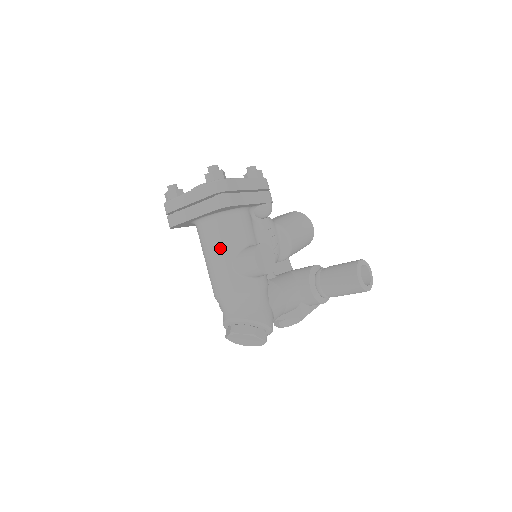
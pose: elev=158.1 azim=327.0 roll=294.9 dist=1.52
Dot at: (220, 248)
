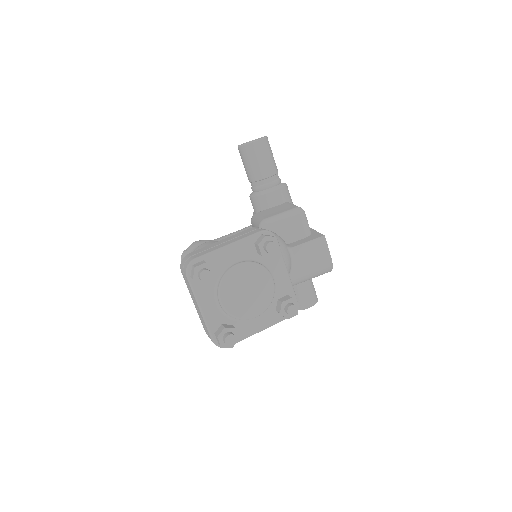
Dot at: occluded
